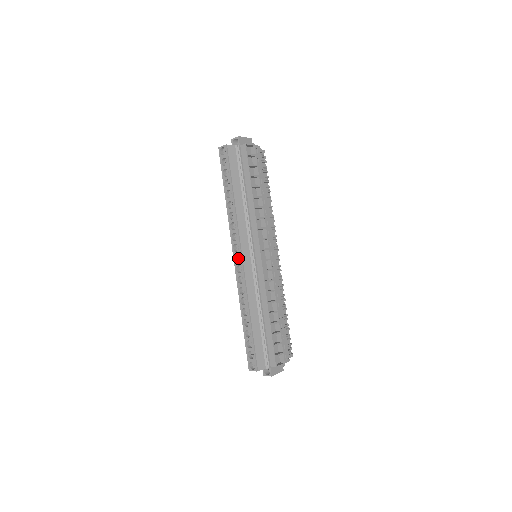
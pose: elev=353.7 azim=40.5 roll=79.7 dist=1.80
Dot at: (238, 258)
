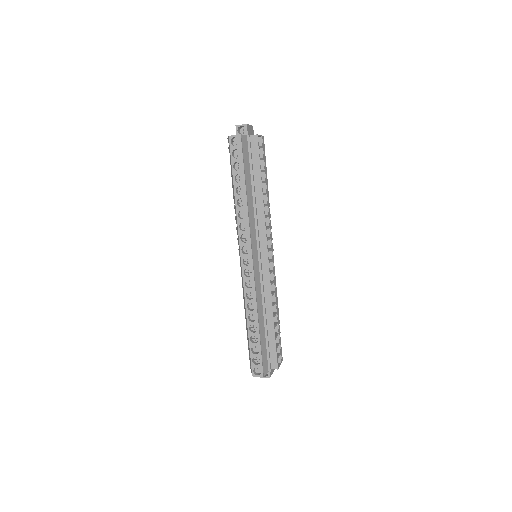
Dot at: (244, 260)
